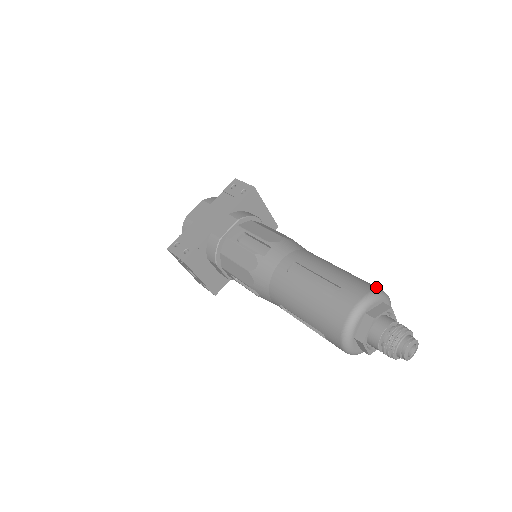
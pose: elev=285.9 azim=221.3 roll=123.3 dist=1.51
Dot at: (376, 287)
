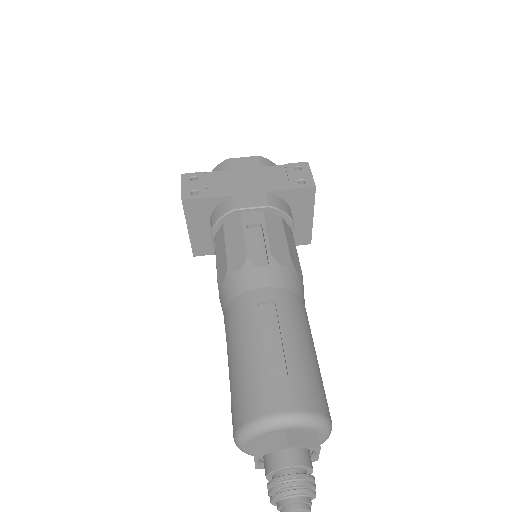
Dot at: (327, 409)
